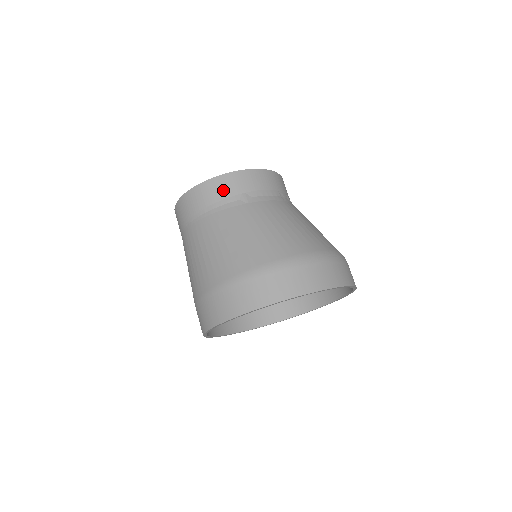
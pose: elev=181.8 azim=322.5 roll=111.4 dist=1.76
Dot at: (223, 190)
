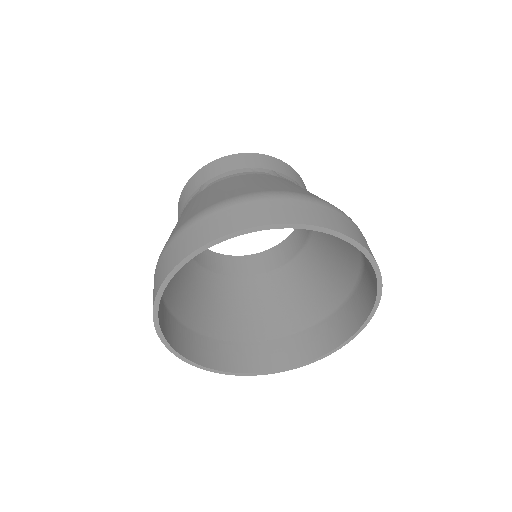
Dot at: (188, 192)
